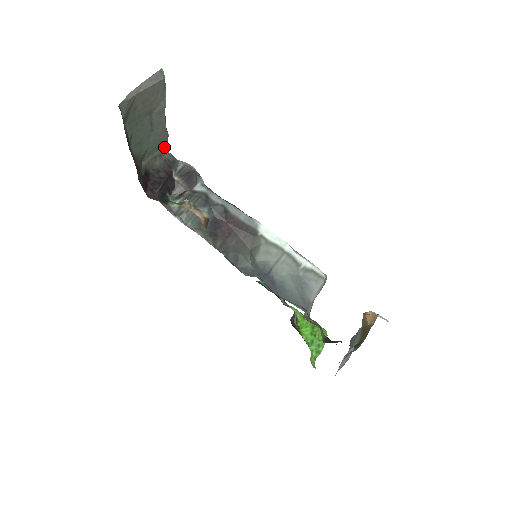
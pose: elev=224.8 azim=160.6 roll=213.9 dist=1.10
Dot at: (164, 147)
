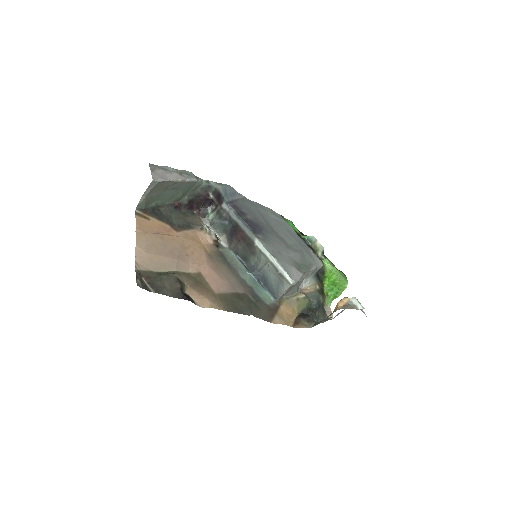
Dot at: (197, 183)
